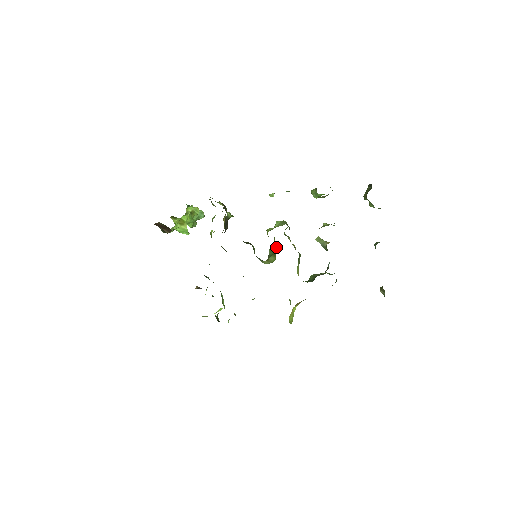
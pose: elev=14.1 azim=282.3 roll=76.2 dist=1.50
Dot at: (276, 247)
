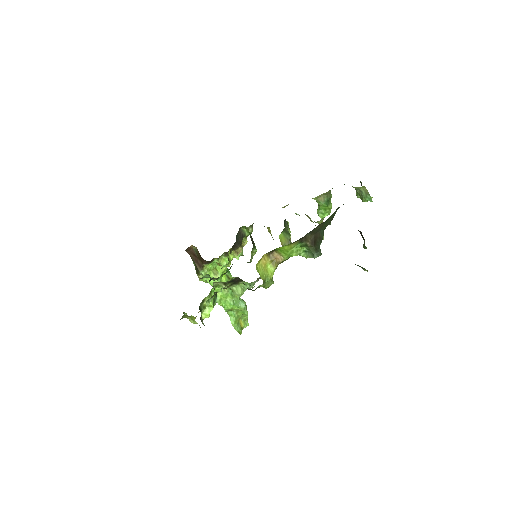
Dot at: occluded
